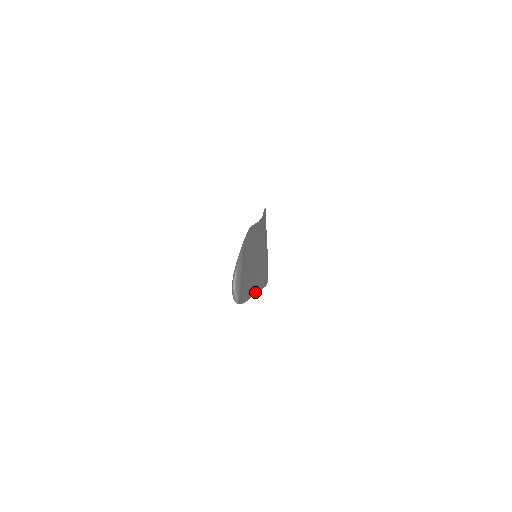
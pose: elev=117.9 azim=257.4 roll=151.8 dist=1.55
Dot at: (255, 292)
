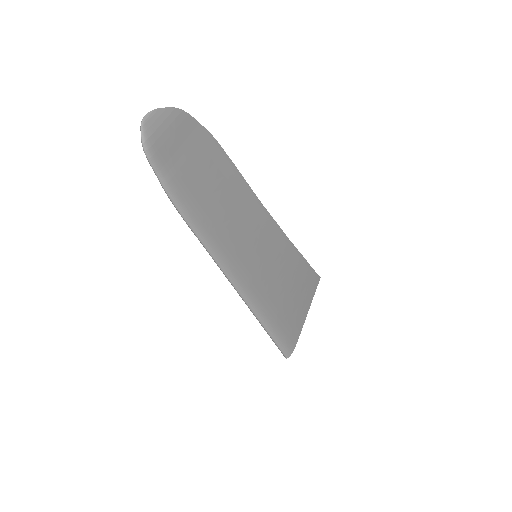
Dot at: (227, 268)
